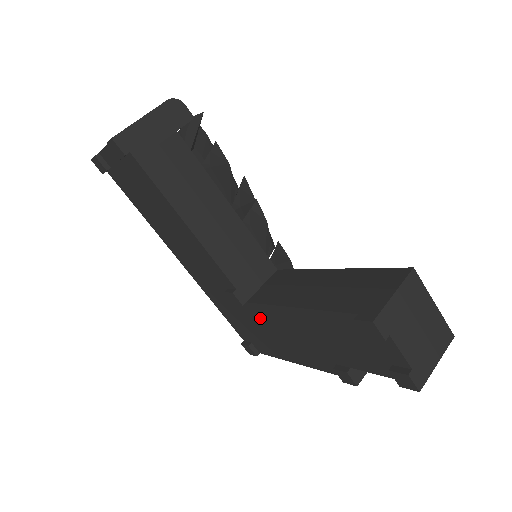
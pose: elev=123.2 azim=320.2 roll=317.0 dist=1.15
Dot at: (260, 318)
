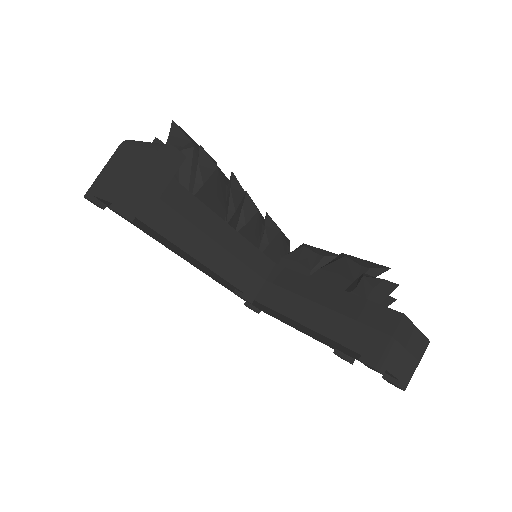
Dot at: (266, 308)
